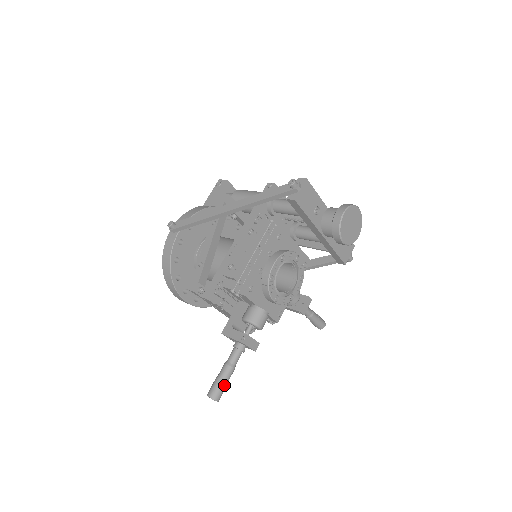
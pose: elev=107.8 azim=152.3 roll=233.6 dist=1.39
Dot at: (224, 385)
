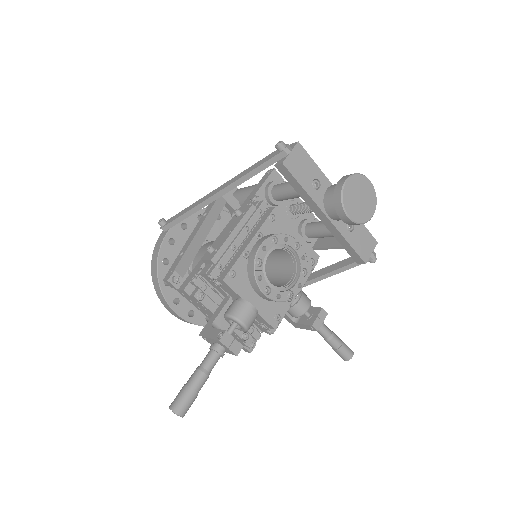
Dot at: (191, 395)
